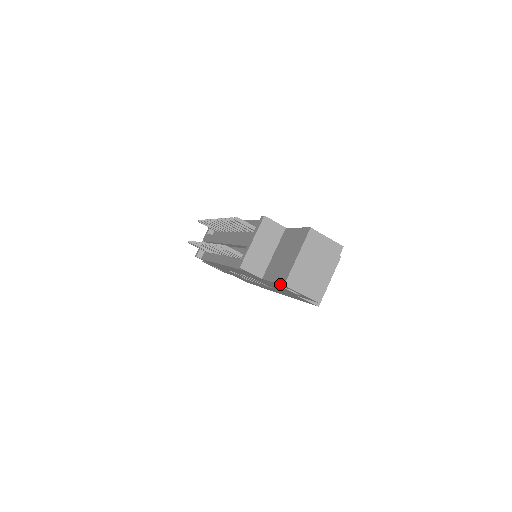
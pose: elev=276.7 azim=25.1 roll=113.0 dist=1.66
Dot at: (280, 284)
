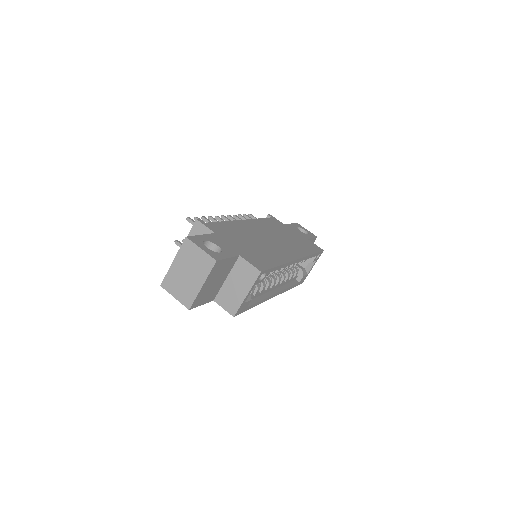
Dot at: occluded
